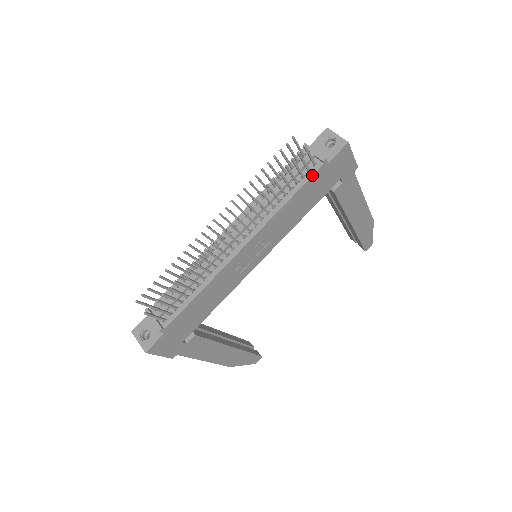
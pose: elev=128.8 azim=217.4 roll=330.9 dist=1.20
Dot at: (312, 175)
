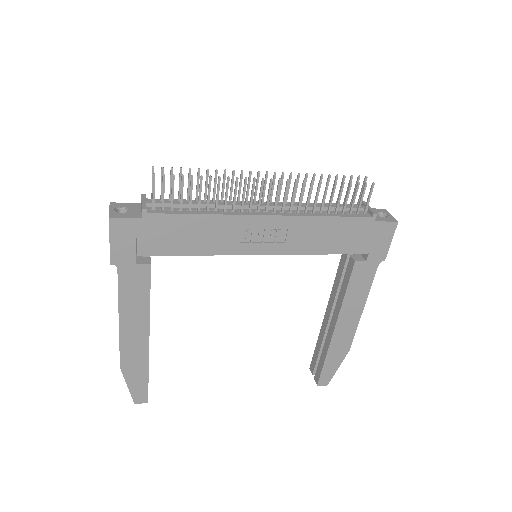
Dot at: (359, 216)
